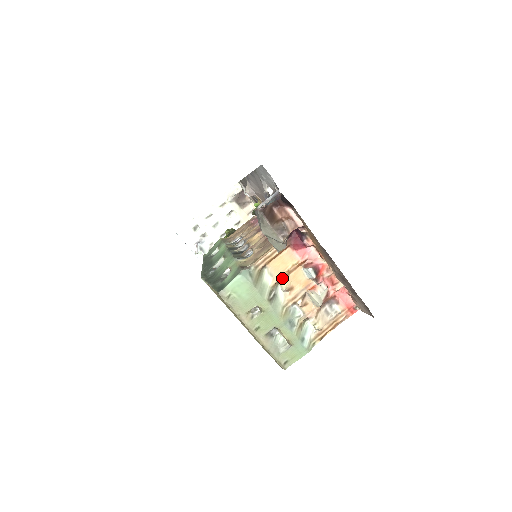
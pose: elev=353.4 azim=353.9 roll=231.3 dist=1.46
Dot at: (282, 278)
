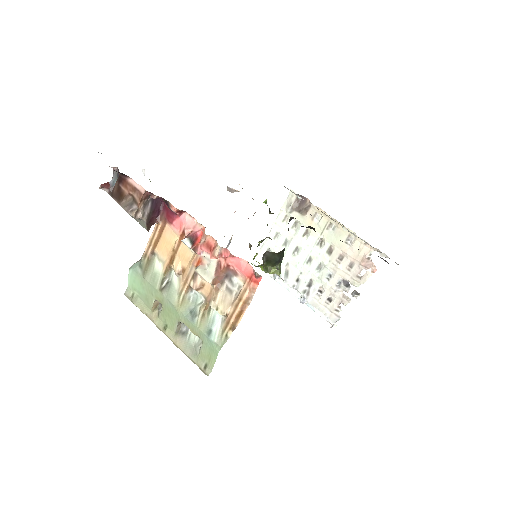
Dot at: (170, 261)
